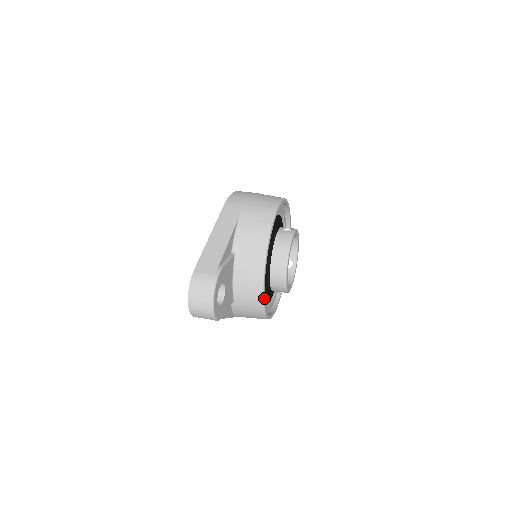
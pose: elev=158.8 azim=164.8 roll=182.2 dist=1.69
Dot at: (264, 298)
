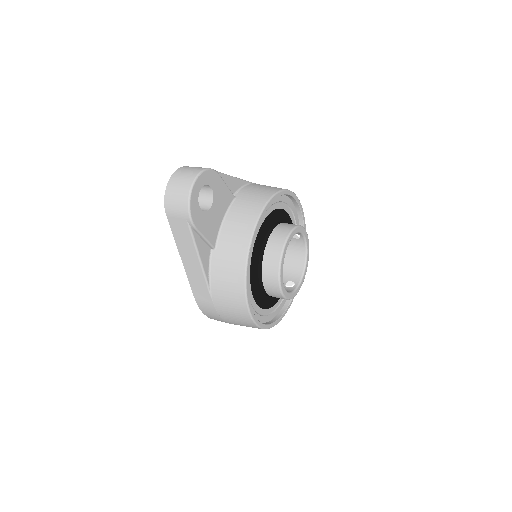
Dot at: (251, 248)
